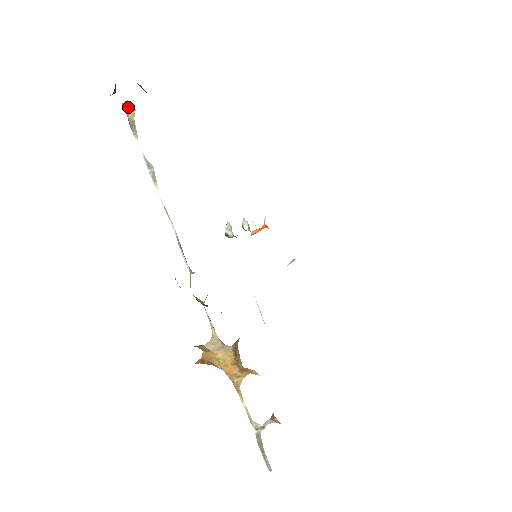
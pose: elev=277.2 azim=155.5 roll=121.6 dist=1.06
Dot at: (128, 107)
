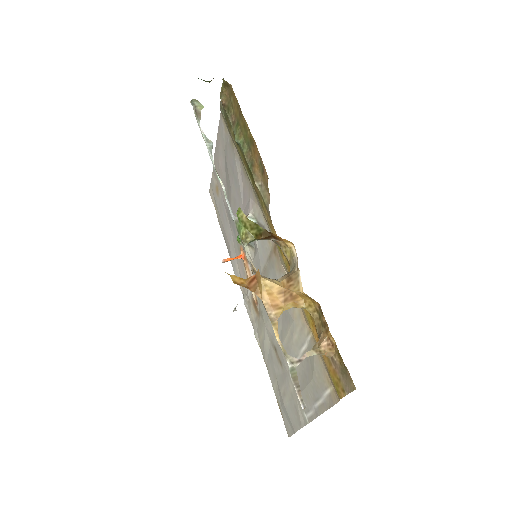
Dot at: (198, 103)
